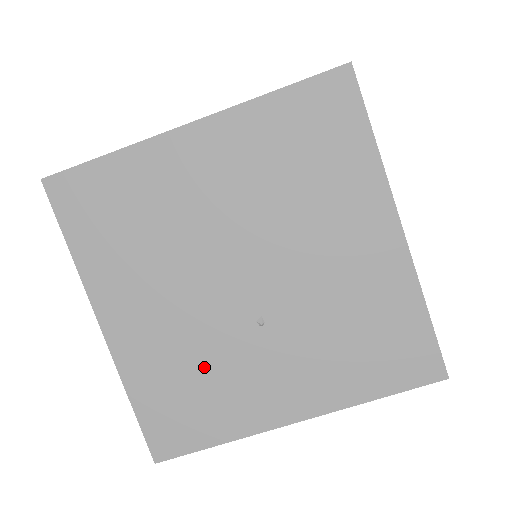
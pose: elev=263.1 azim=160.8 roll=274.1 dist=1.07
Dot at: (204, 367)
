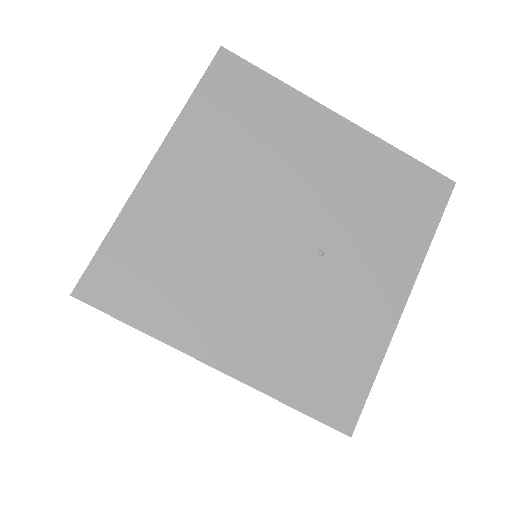
Dot at: (315, 323)
